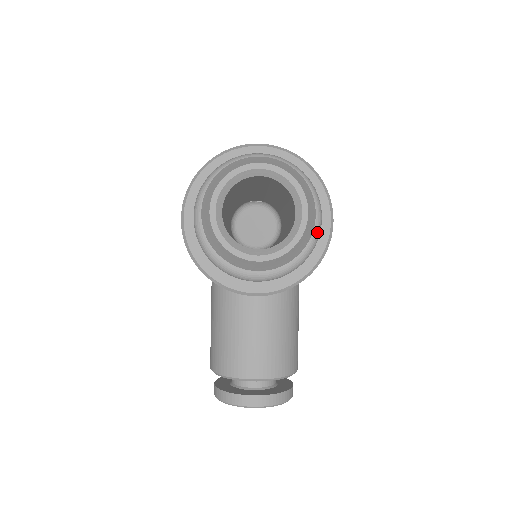
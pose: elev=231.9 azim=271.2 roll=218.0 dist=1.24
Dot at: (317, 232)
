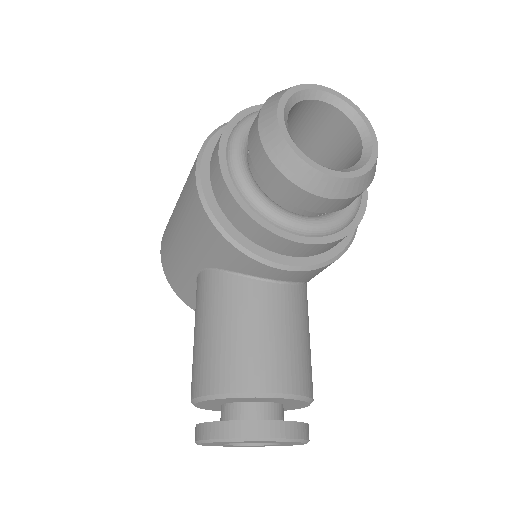
Dot at: (361, 194)
